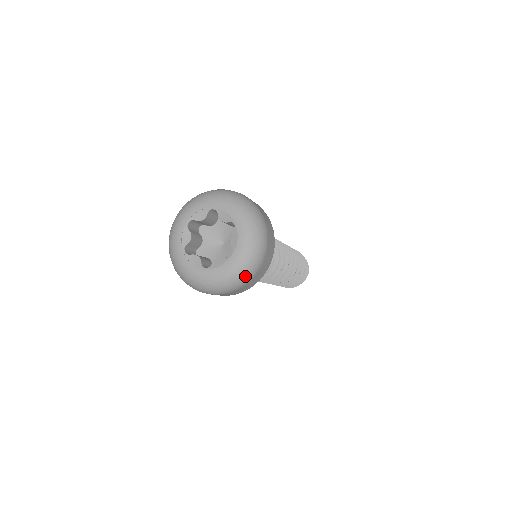
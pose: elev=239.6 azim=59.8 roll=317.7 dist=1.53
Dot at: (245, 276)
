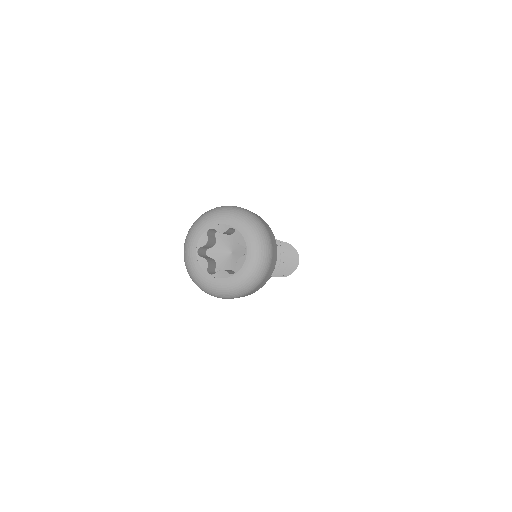
Dot at: (238, 294)
